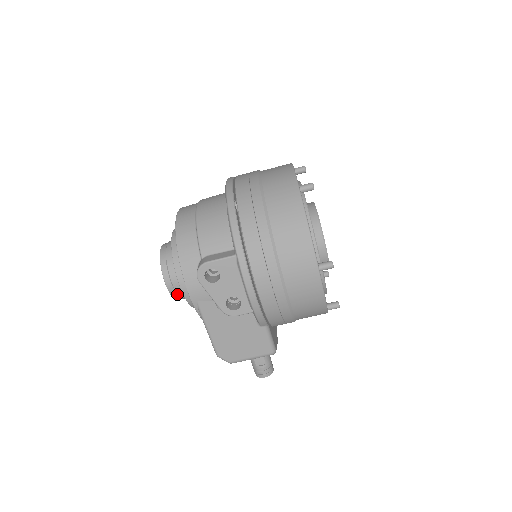
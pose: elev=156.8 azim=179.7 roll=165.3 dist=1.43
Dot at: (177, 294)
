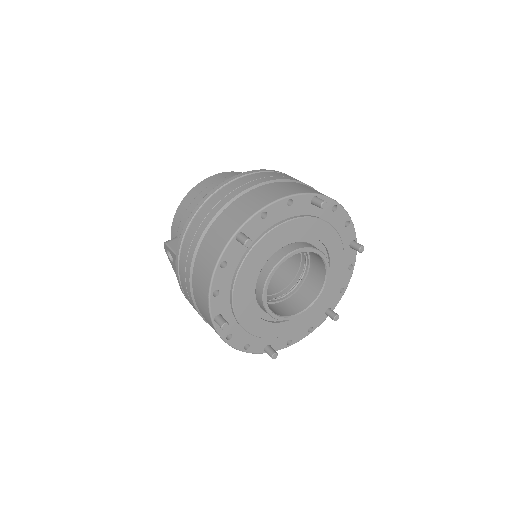
Dot at: occluded
